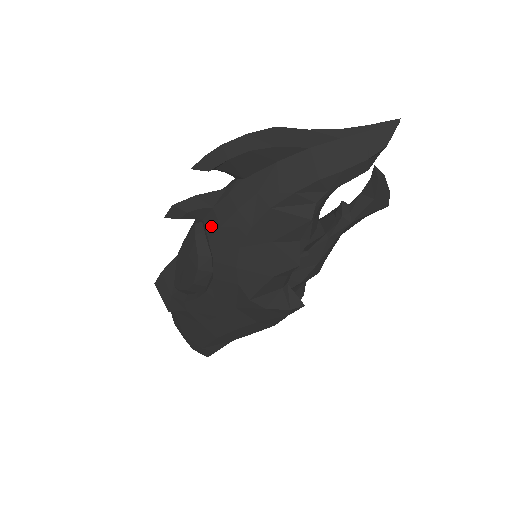
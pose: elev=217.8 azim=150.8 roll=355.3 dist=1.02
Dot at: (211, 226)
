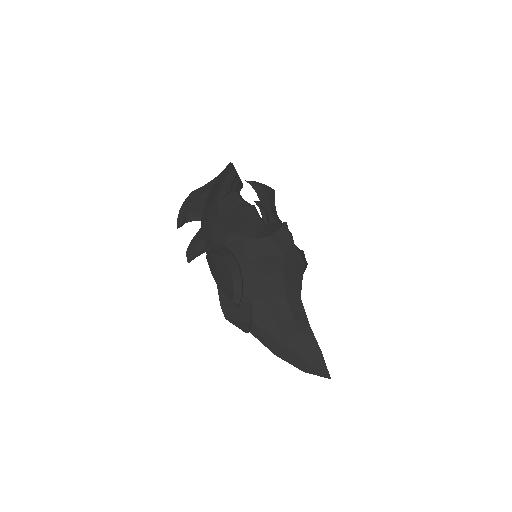
Dot at: (209, 241)
